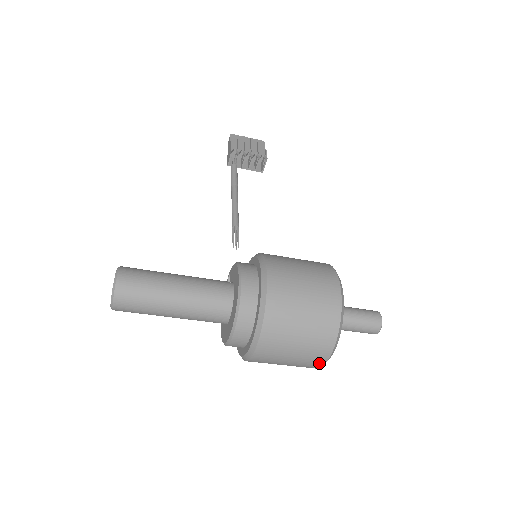
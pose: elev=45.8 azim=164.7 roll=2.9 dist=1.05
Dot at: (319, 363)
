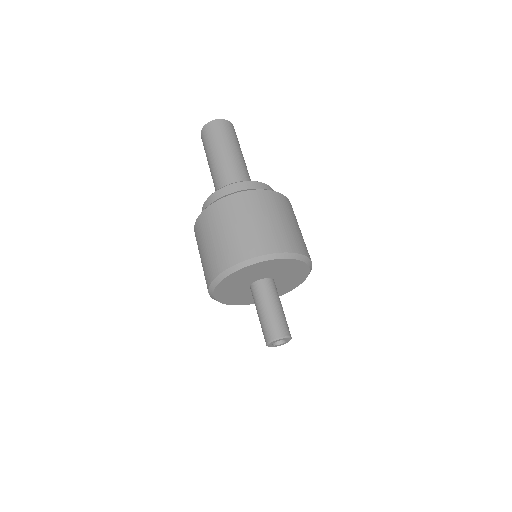
Dot at: (243, 255)
